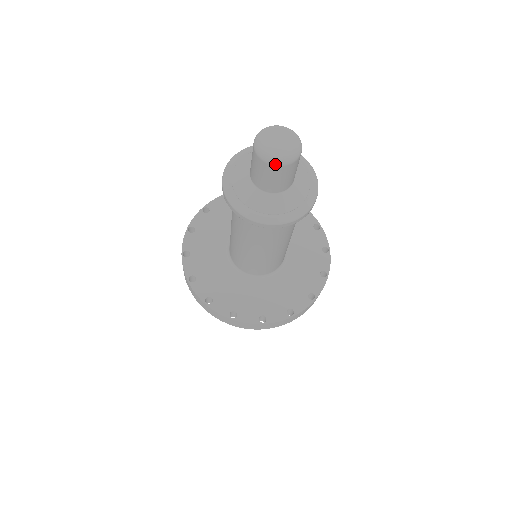
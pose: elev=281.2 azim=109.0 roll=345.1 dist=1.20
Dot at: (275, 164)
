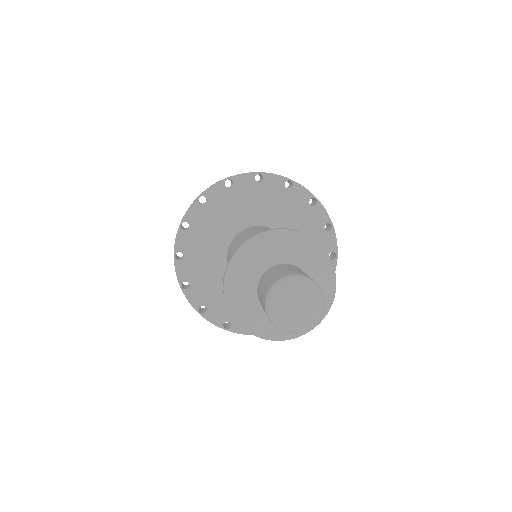
Dot at: (288, 332)
